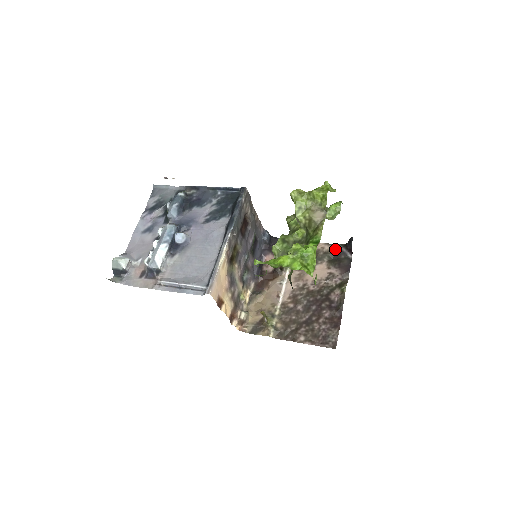
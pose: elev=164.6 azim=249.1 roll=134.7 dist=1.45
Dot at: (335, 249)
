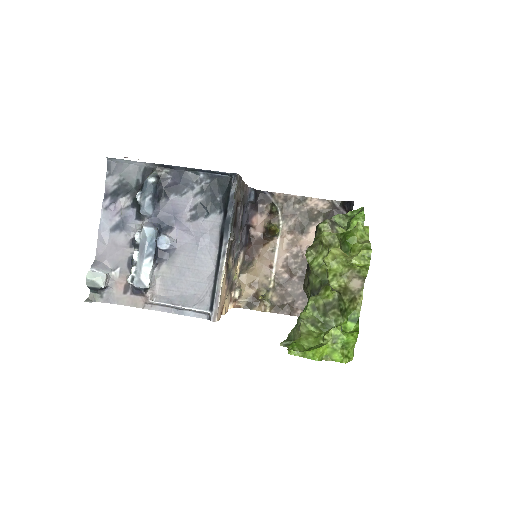
Dot at: (330, 207)
